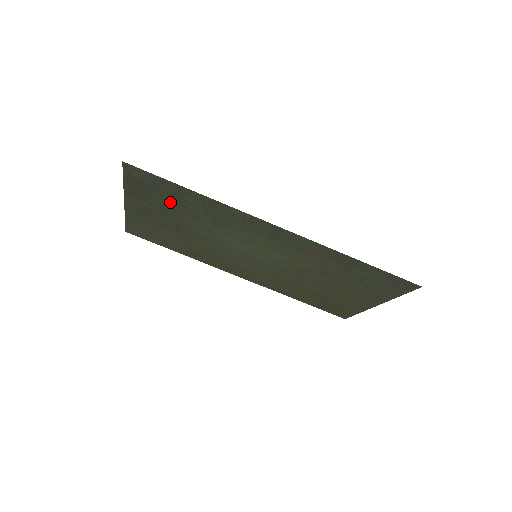
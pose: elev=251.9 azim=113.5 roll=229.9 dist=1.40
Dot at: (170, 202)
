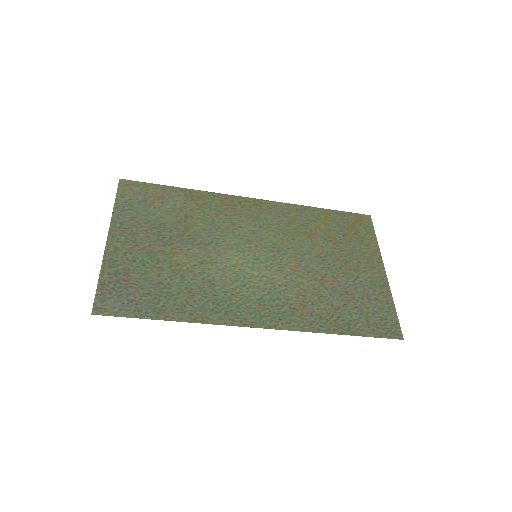
Dot at: (152, 281)
